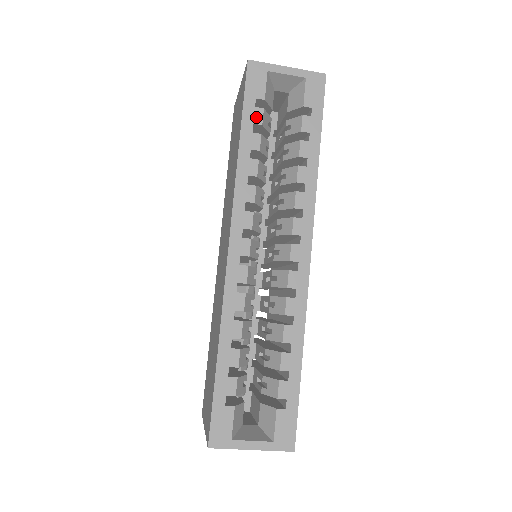
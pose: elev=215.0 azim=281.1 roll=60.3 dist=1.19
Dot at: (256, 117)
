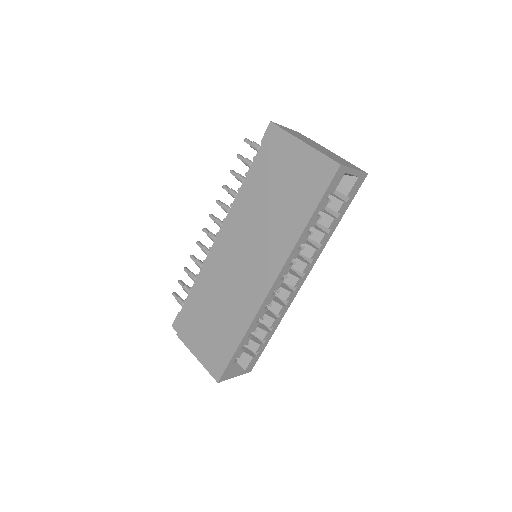
Dot at: (324, 205)
